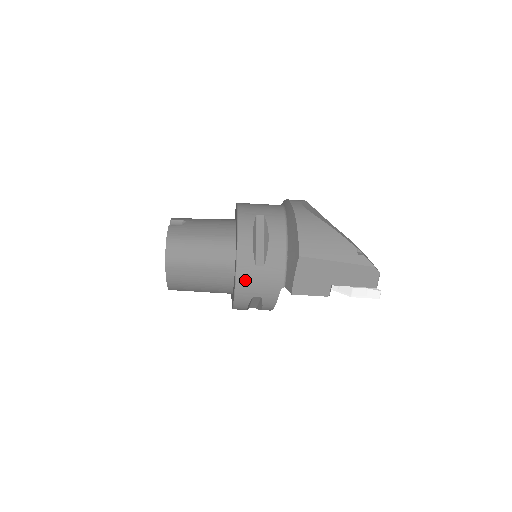
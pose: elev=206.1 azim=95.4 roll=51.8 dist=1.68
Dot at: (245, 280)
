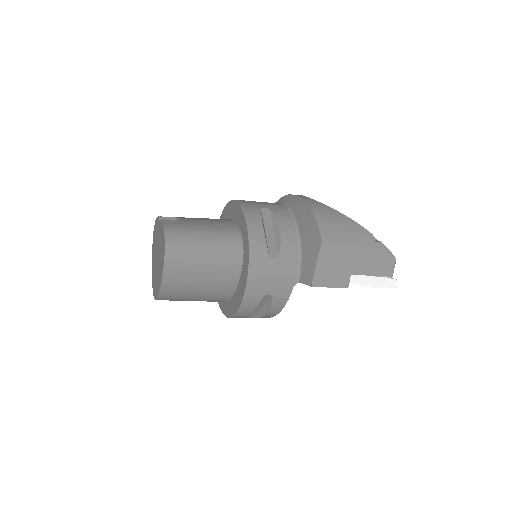
Dot at: (258, 275)
